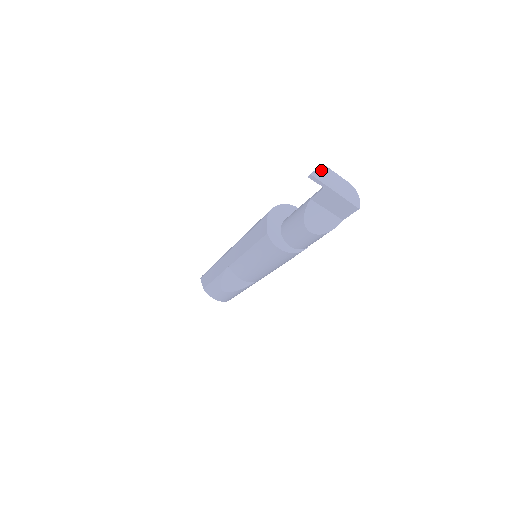
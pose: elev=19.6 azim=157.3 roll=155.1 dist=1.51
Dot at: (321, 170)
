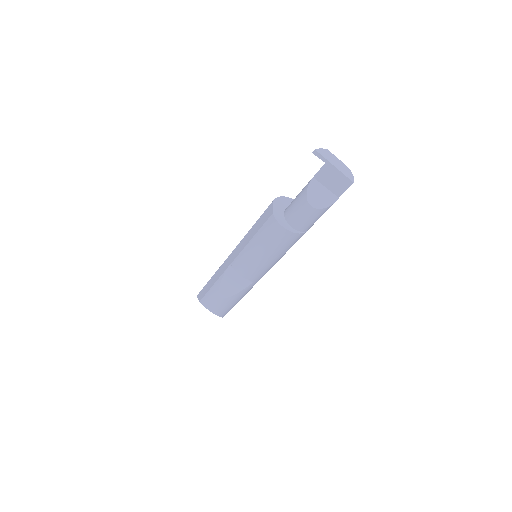
Dot at: (323, 150)
